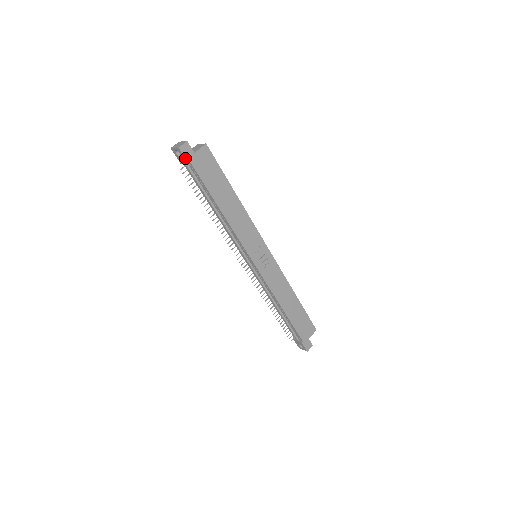
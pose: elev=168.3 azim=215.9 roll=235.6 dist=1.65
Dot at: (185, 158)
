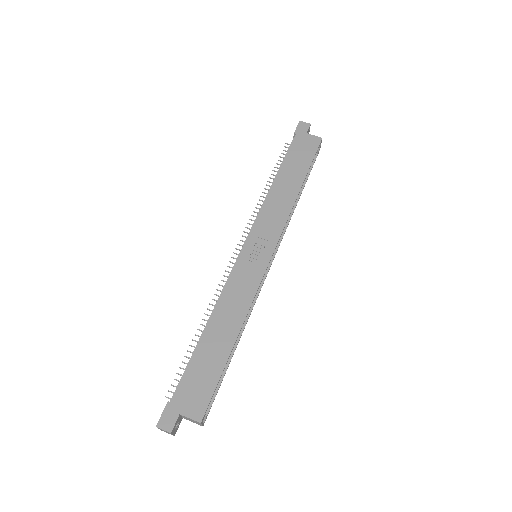
Dot at: (296, 129)
